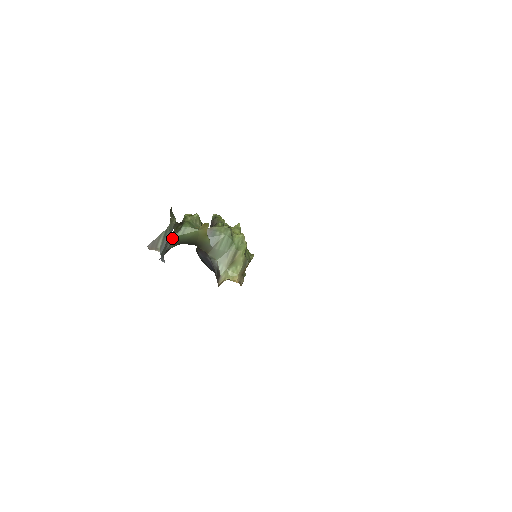
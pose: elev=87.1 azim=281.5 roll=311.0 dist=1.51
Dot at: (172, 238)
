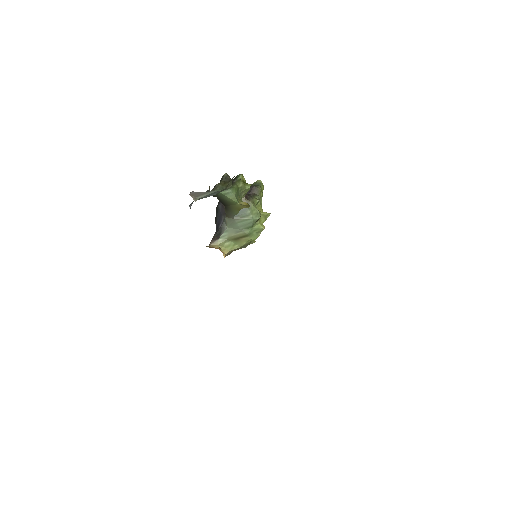
Dot at: (214, 189)
